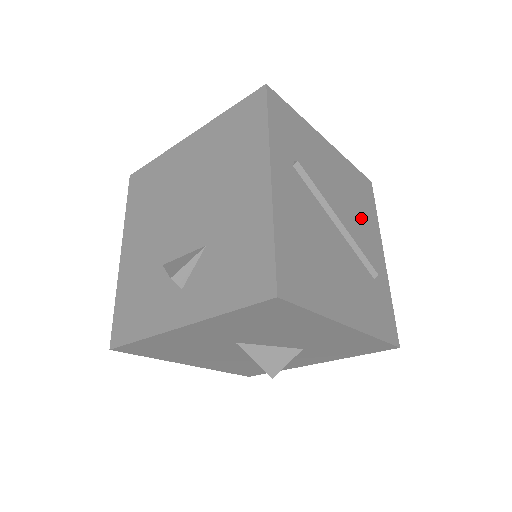
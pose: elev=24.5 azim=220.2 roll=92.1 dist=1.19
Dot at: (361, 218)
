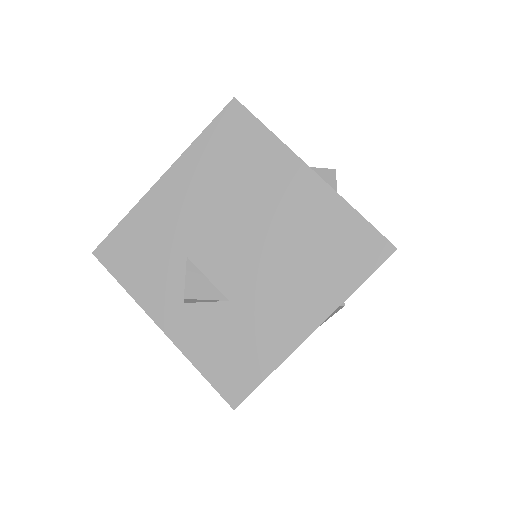
Dot at: occluded
